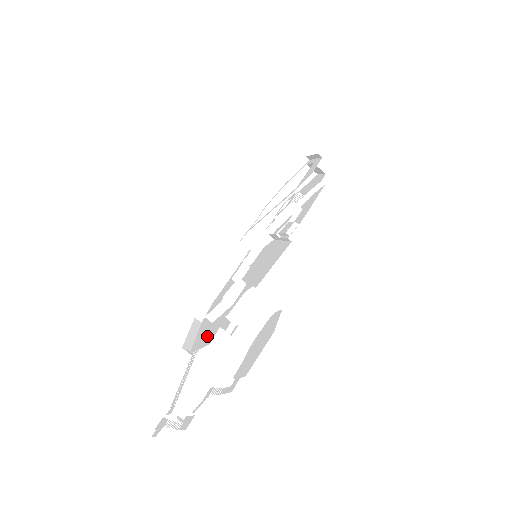
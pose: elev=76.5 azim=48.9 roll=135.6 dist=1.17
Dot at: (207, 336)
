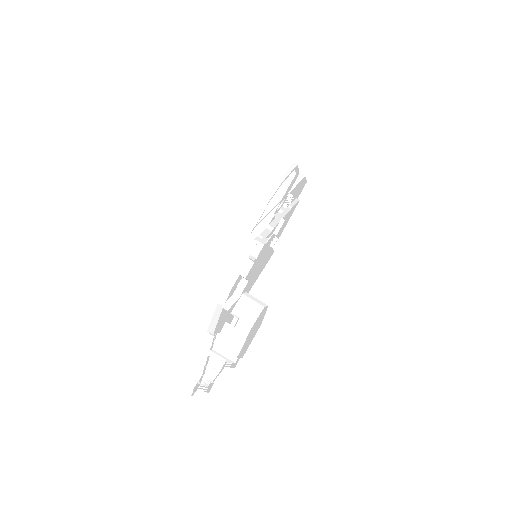
Dot at: (223, 323)
